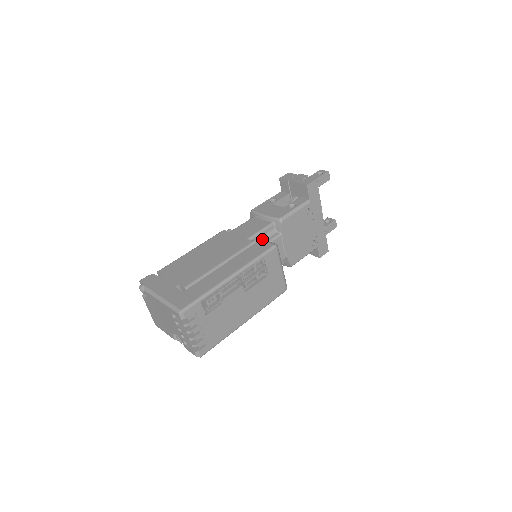
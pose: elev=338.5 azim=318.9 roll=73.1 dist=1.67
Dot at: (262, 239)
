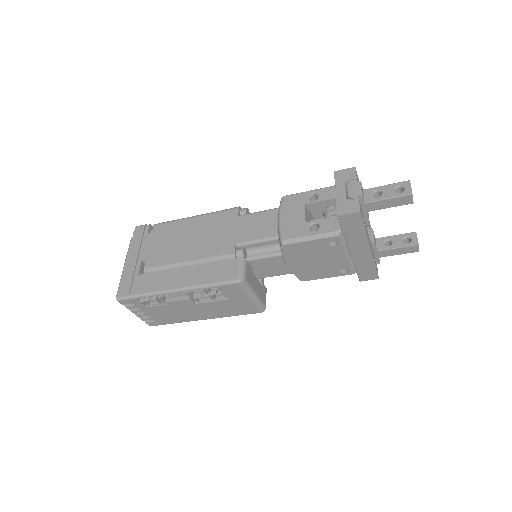
Dot at: (240, 259)
